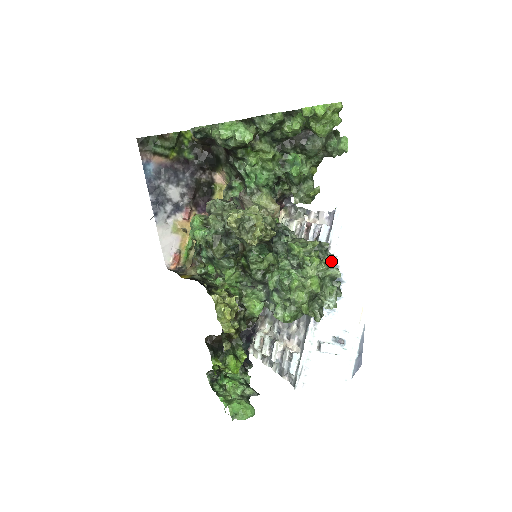
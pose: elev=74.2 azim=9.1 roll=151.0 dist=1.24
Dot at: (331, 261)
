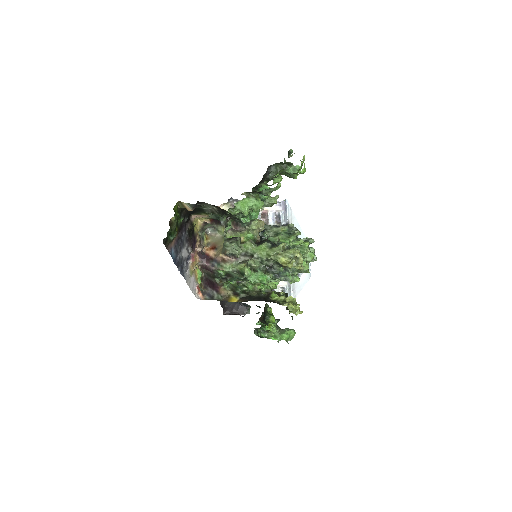
Dot at: occluded
